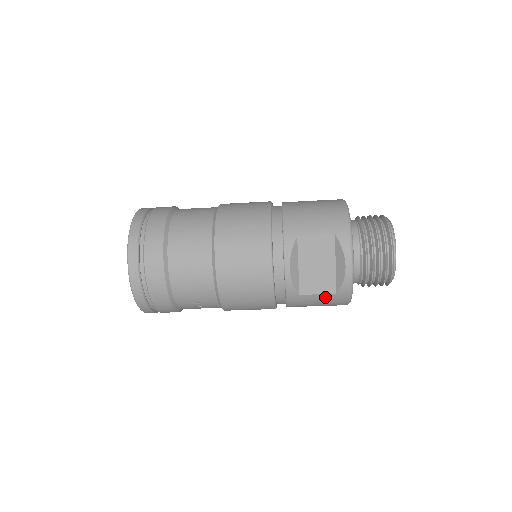
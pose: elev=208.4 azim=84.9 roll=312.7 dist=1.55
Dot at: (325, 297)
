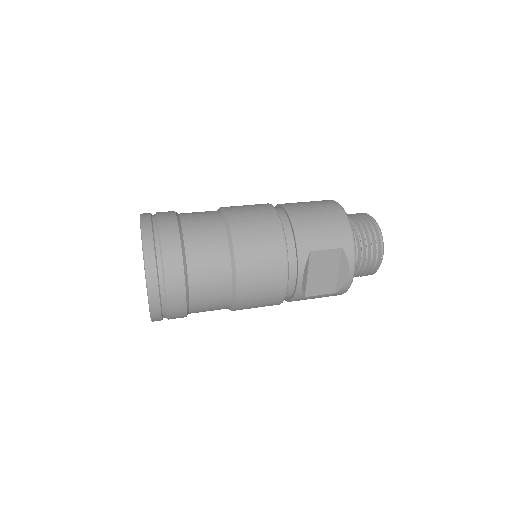
Dot at: (325, 295)
